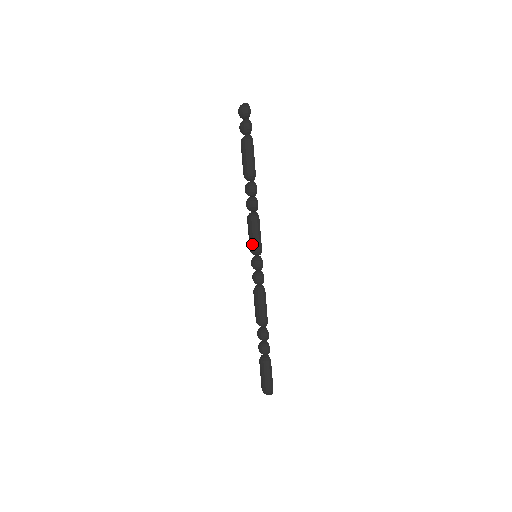
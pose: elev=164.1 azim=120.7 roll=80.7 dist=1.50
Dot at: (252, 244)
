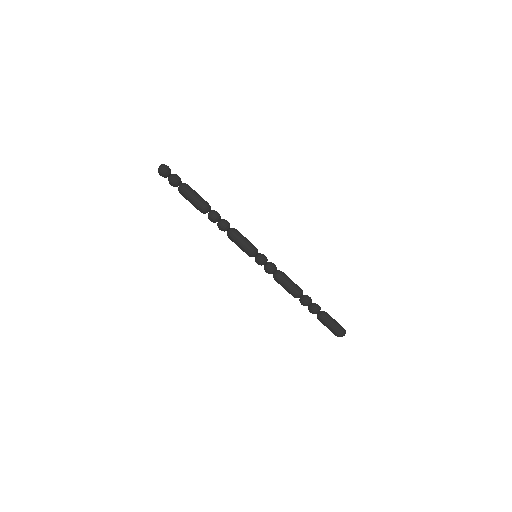
Dot at: (247, 250)
